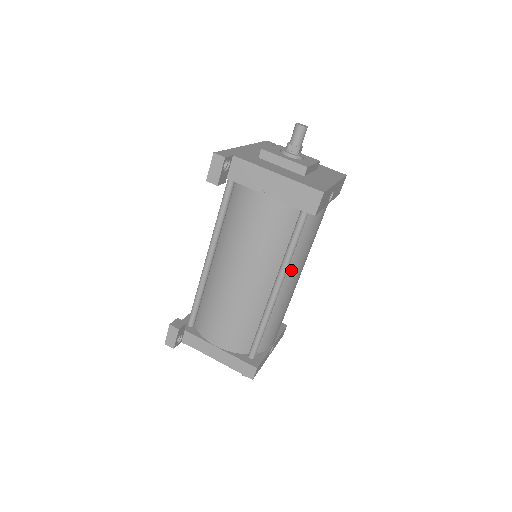
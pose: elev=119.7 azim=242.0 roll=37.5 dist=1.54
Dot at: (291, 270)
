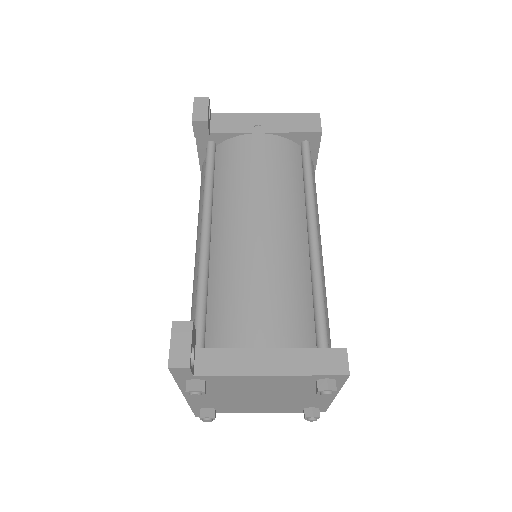
Dot at: occluded
